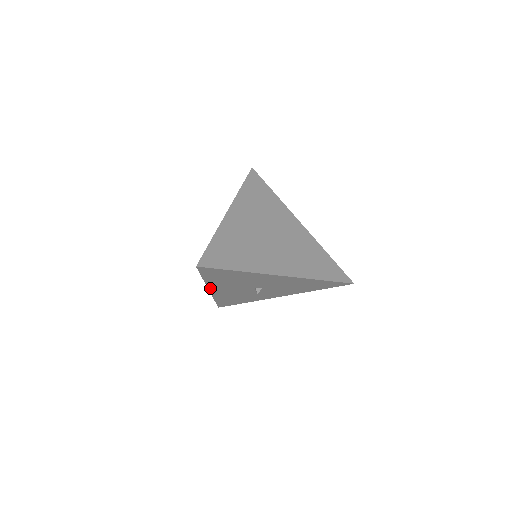
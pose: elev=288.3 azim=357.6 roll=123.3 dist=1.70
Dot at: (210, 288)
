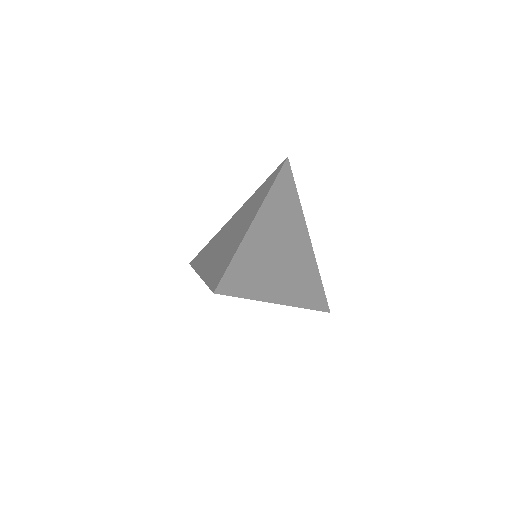
Dot at: occluded
